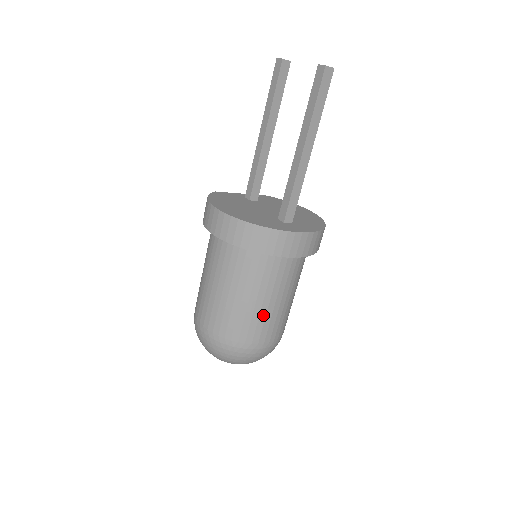
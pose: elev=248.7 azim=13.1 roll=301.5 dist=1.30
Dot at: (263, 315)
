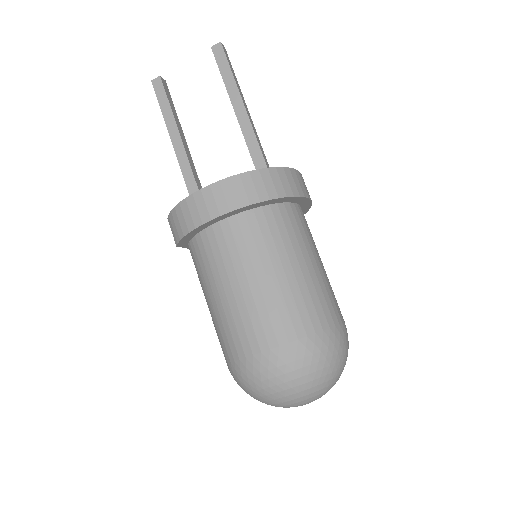
Dot at: (325, 282)
